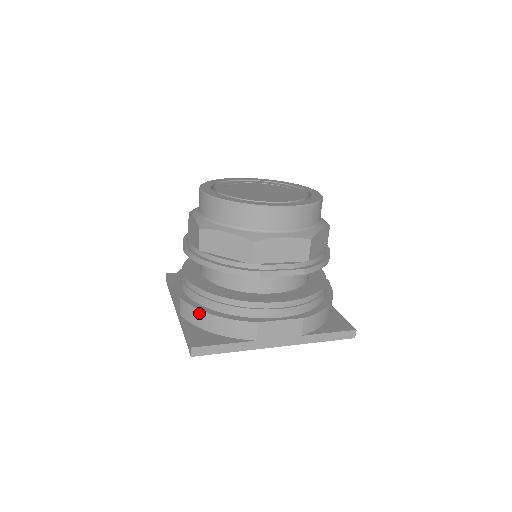
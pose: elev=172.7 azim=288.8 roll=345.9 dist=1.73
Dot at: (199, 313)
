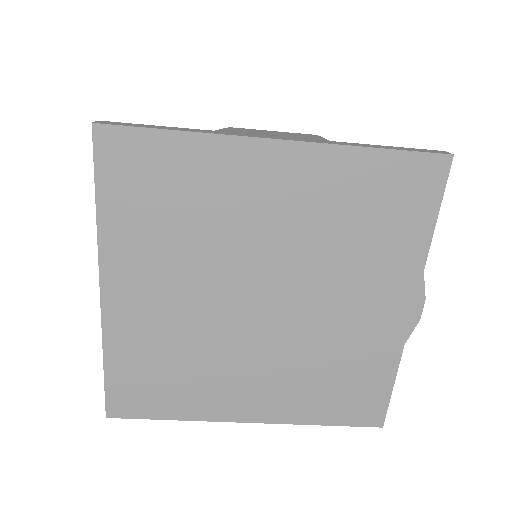
Dot at: occluded
